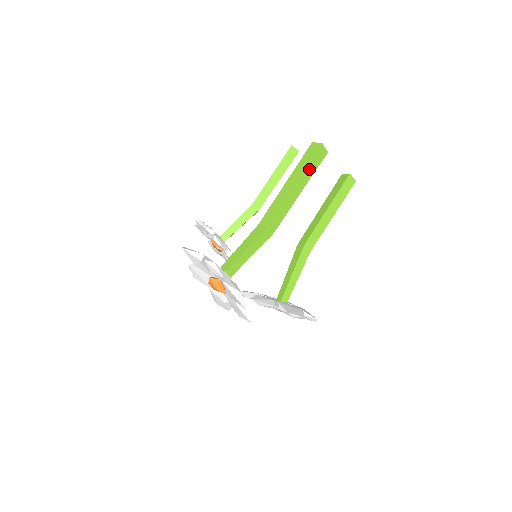
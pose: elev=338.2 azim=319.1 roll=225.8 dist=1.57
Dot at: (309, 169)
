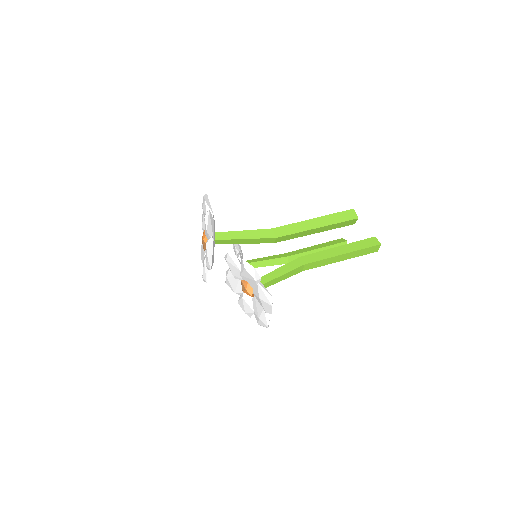
Dot at: (333, 217)
